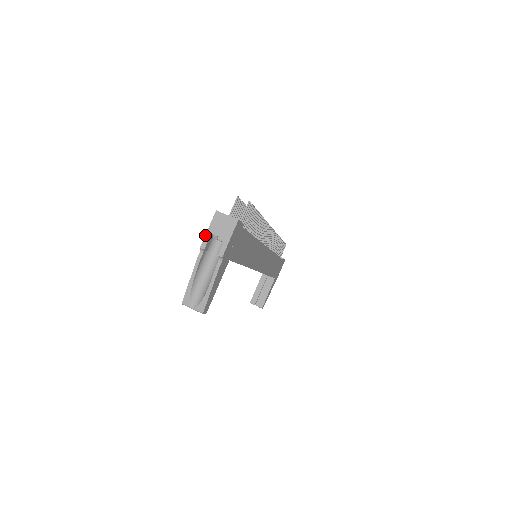
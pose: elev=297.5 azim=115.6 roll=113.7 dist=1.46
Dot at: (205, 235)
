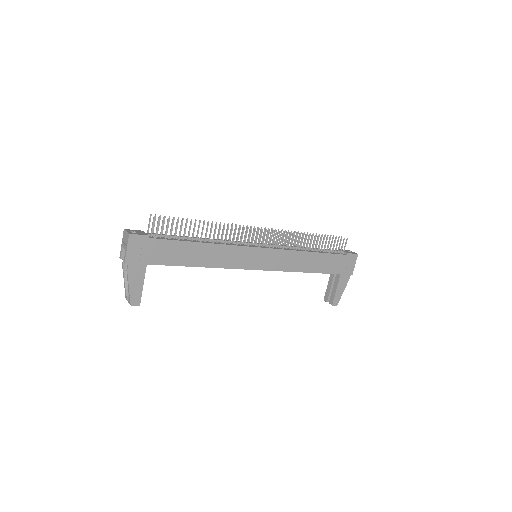
Dot at: (121, 248)
